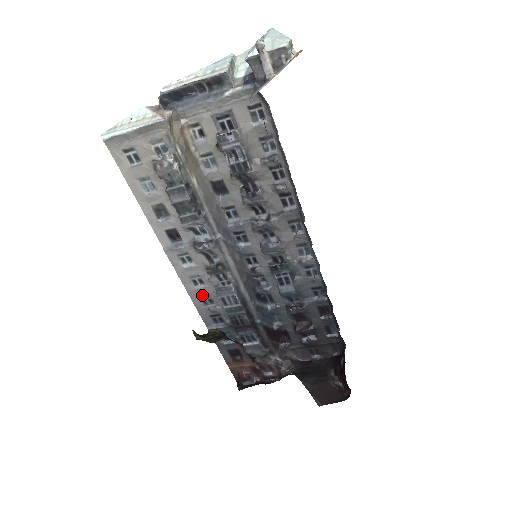
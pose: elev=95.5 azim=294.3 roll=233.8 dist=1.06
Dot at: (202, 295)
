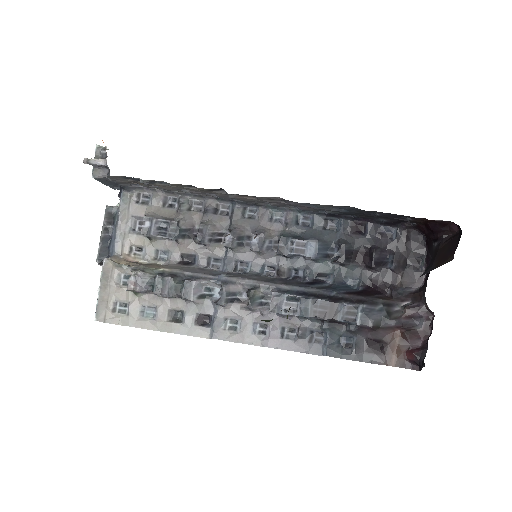
Dot at: (279, 335)
